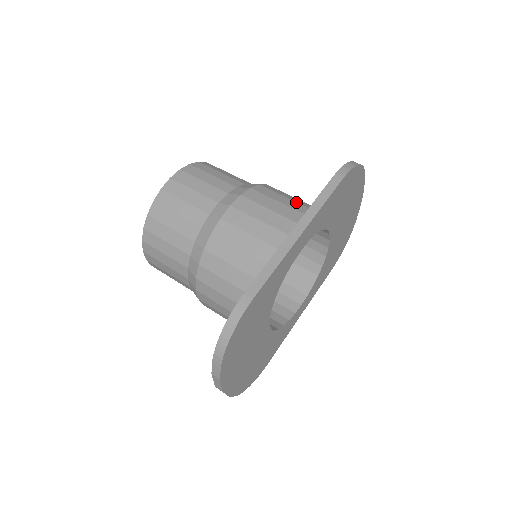
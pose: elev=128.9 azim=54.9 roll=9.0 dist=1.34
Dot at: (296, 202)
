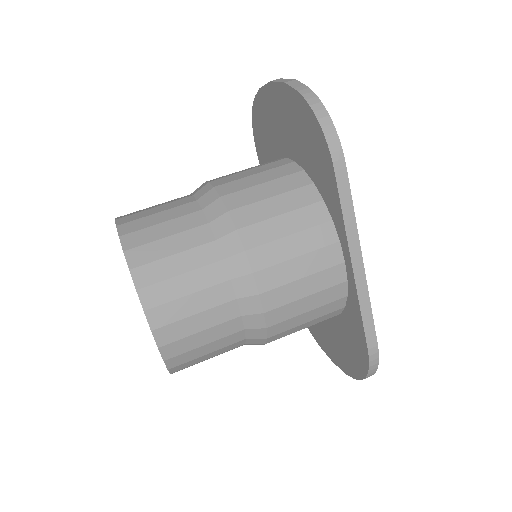
Dot at: (294, 211)
